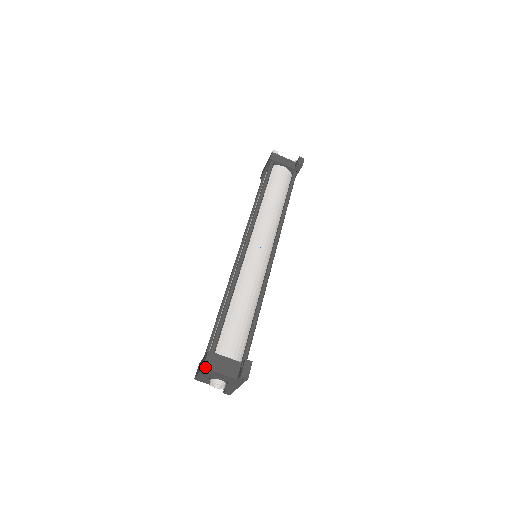
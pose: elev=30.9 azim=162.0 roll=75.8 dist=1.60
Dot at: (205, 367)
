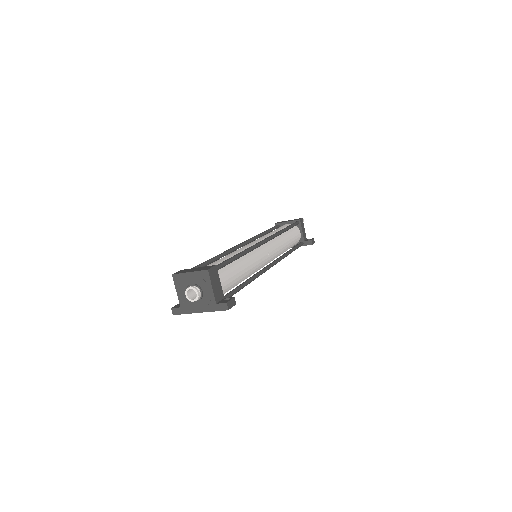
Dot at: (209, 271)
